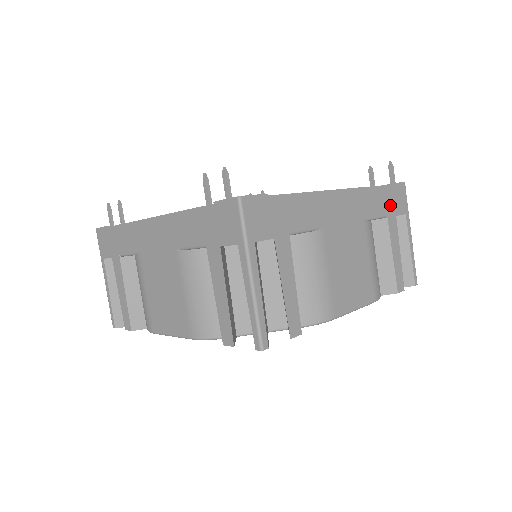
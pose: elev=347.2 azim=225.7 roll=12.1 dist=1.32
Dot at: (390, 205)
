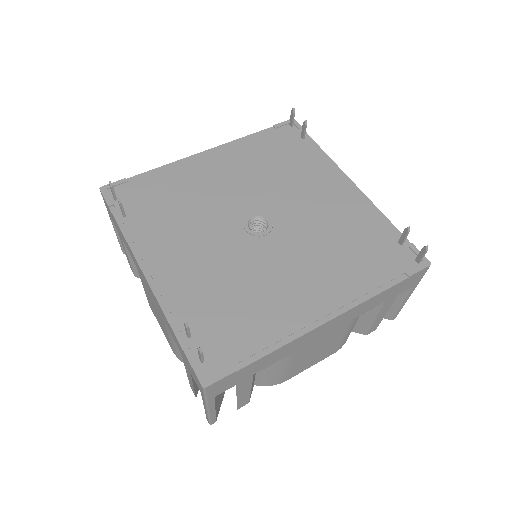
Dot at: (395, 292)
